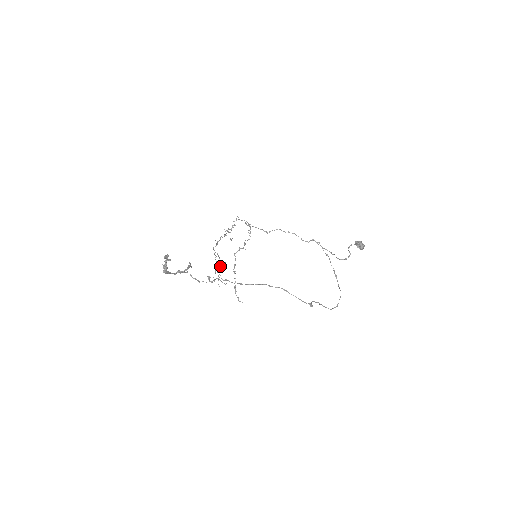
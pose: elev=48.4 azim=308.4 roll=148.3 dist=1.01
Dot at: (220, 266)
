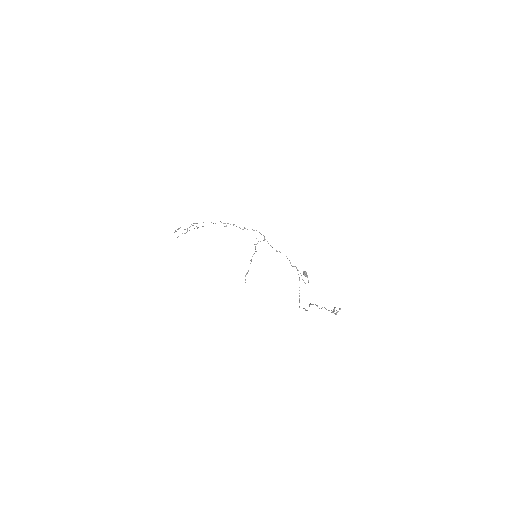
Dot at: occluded
